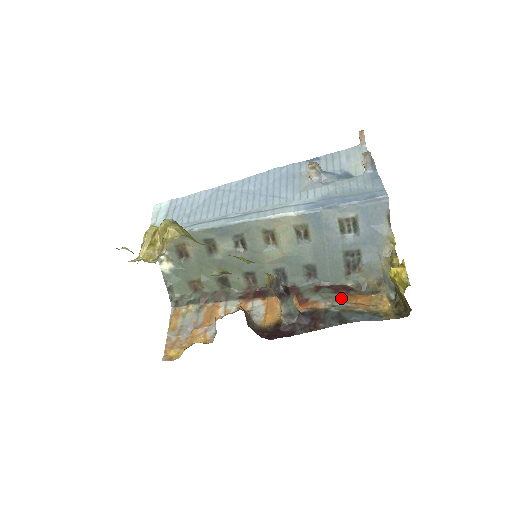
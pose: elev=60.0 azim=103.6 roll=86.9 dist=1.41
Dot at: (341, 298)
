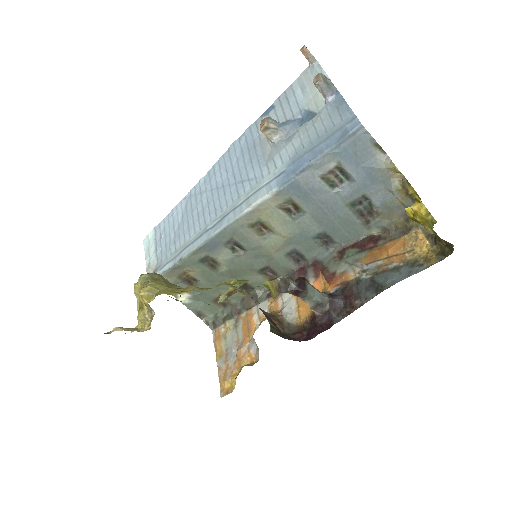
Dot at: (369, 257)
